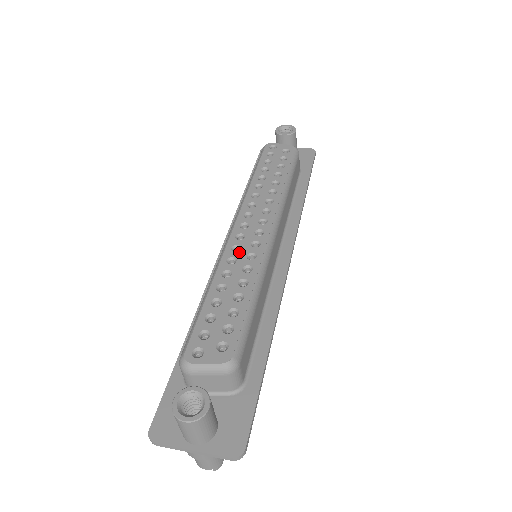
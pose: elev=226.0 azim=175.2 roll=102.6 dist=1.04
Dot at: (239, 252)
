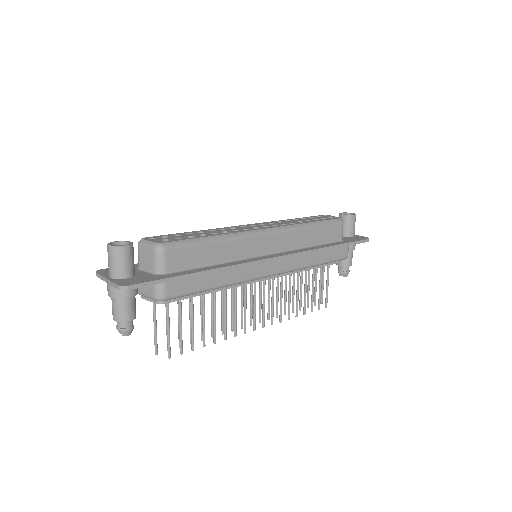
Dot at: (232, 229)
